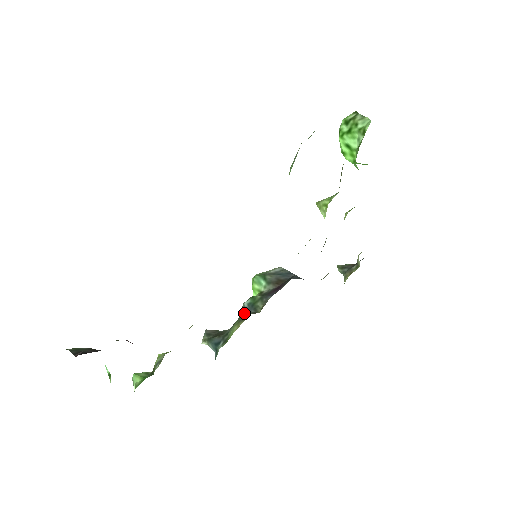
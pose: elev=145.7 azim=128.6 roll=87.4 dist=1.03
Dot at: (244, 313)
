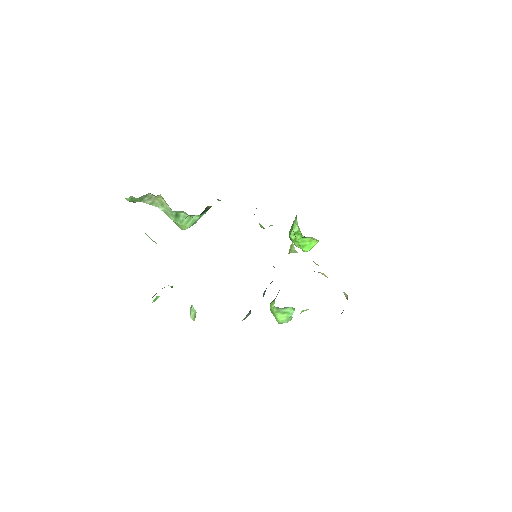
Dot at: (264, 294)
